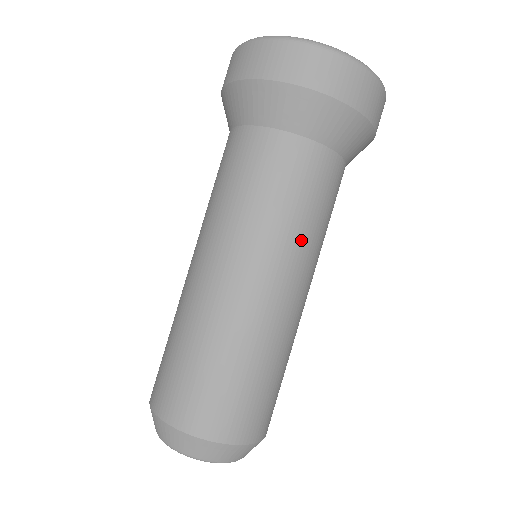
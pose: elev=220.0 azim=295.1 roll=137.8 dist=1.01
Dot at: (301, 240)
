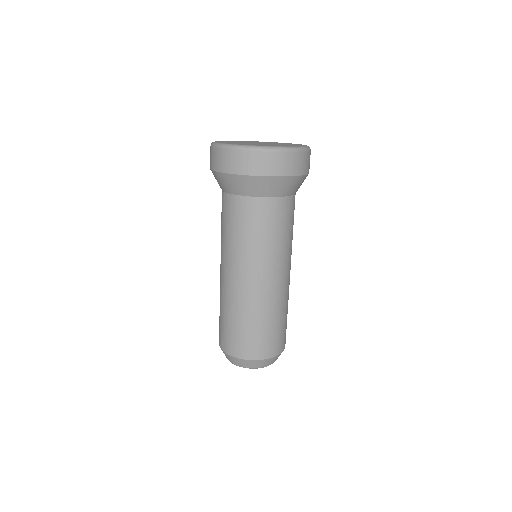
Dot at: (277, 251)
